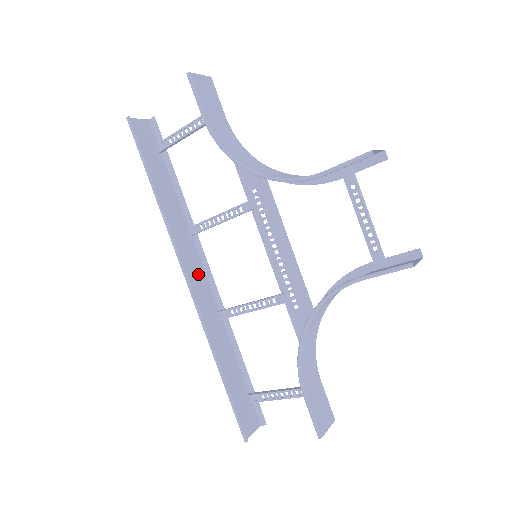
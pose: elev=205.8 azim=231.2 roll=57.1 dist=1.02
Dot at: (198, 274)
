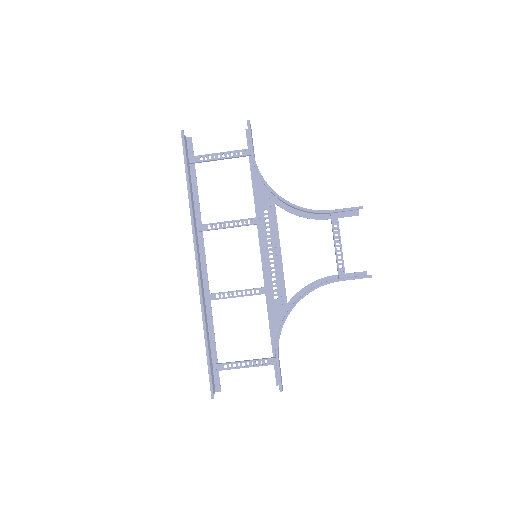
Dot at: (199, 261)
